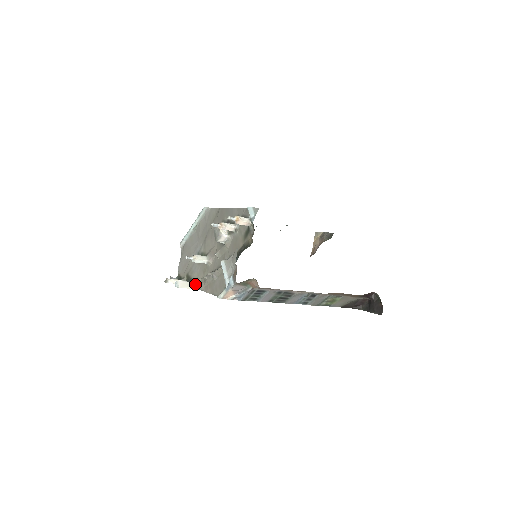
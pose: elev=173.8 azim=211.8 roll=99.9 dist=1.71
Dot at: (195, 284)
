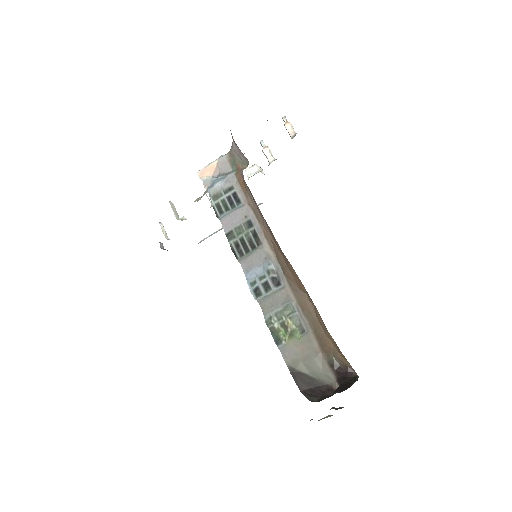
Dot at: (181, 219)
